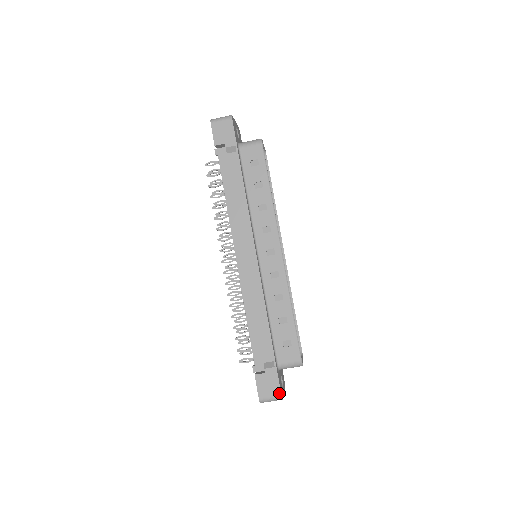
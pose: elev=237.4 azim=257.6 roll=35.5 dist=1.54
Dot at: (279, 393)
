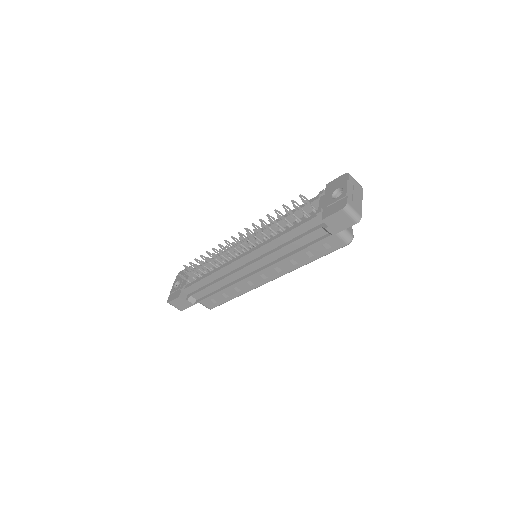
Dot at: (182, 310)
